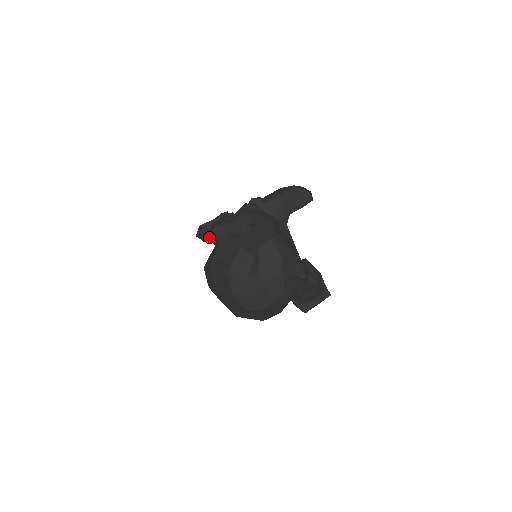
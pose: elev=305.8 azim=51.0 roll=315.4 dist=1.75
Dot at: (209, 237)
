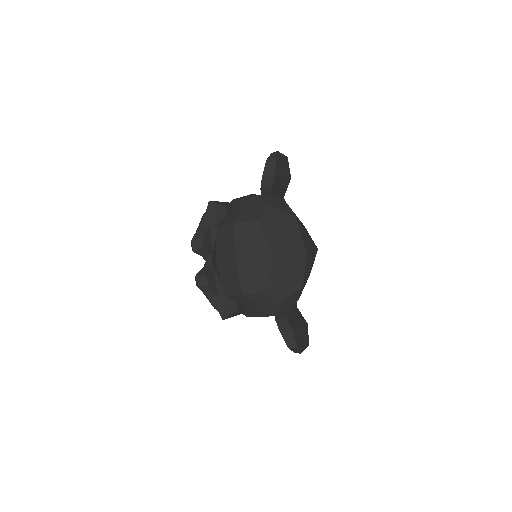
Dot at: (206, 275)
